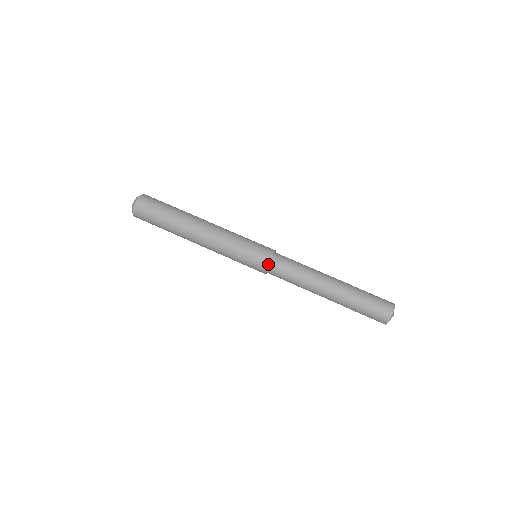
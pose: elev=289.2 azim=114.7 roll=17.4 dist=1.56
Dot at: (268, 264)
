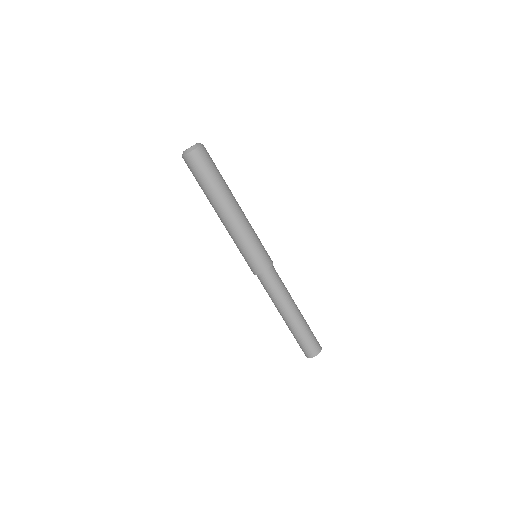
Dot at: (262, 272)
